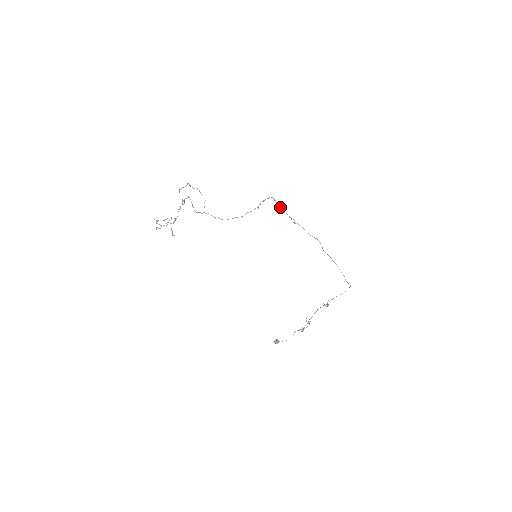
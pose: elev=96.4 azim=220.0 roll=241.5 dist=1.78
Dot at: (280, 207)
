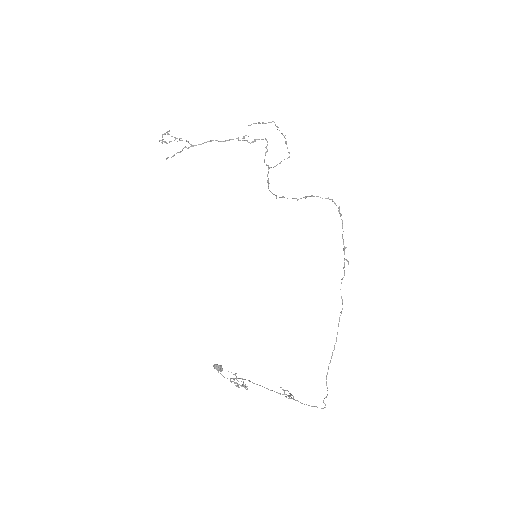
Dot at: occluded
